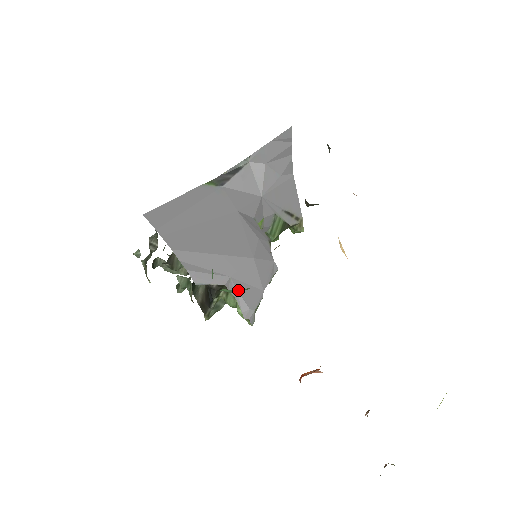
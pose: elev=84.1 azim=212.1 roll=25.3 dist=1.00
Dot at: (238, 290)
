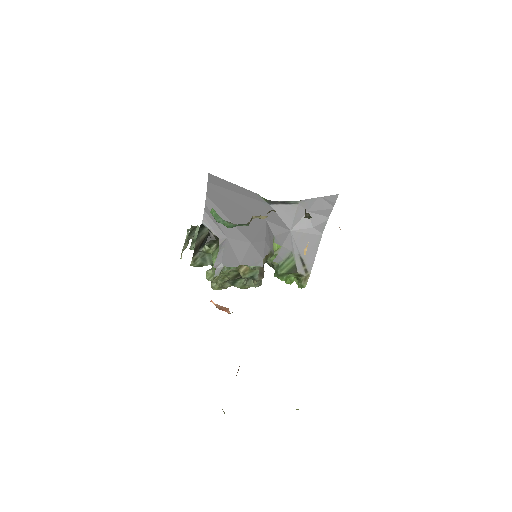
Dot at: (221, 221)
